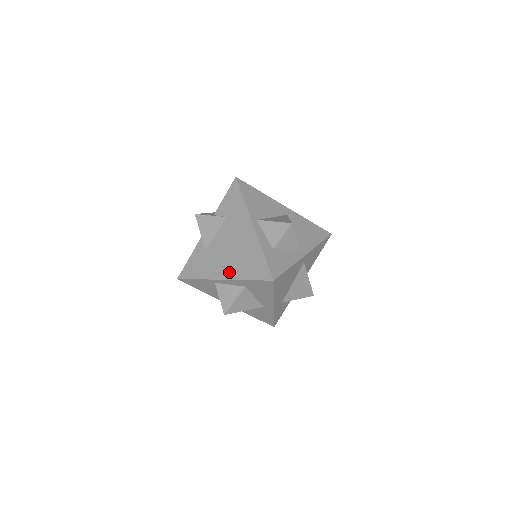
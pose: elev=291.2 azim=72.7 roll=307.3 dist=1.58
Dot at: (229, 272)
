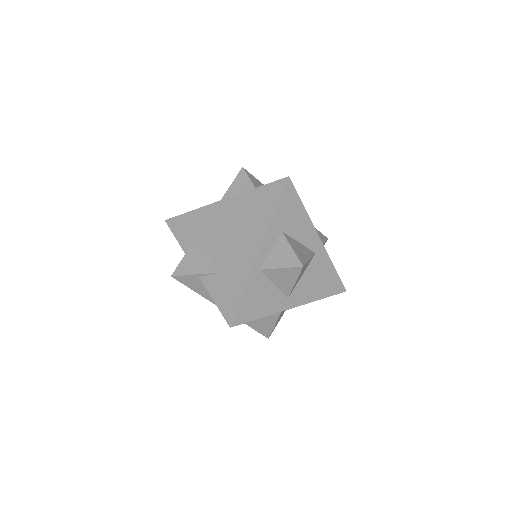
Dot at: (256, 237)
